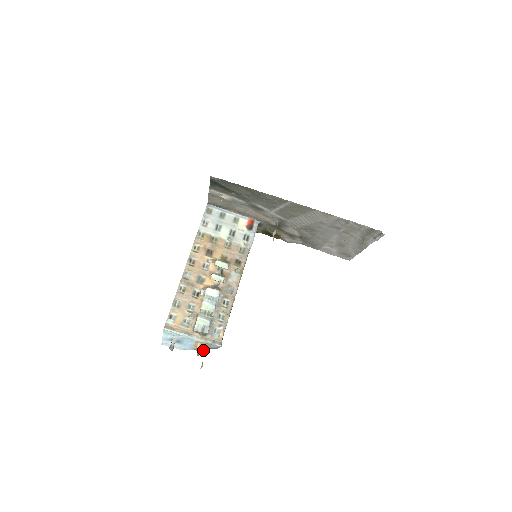
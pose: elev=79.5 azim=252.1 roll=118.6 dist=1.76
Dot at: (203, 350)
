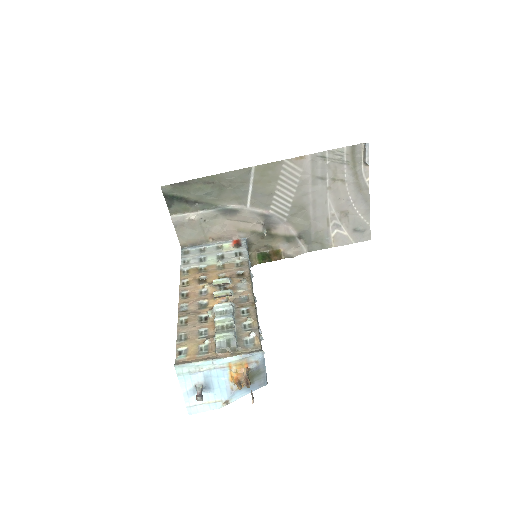
Dot at: (244, 377)
